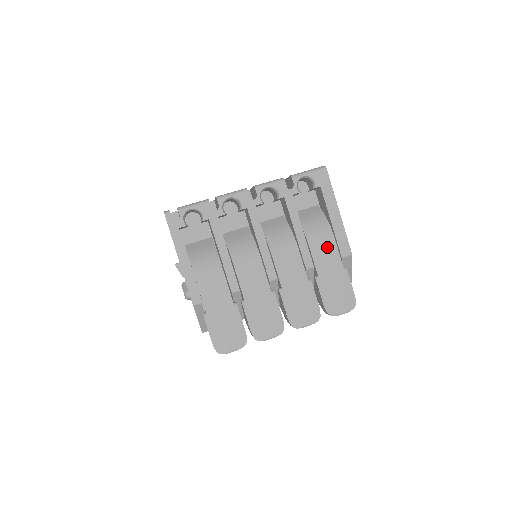
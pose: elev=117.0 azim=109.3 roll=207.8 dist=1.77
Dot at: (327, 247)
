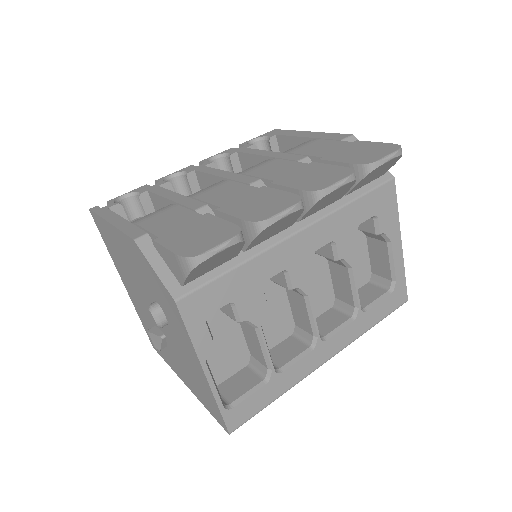
Dot at: (314, 145)
